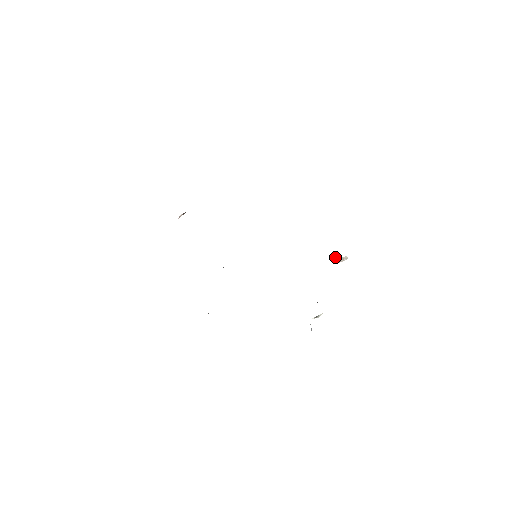
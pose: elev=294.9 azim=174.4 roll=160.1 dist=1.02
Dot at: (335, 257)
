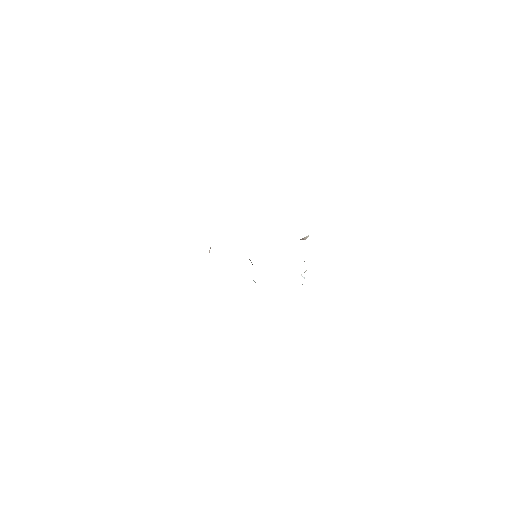
Dot at: occluded
